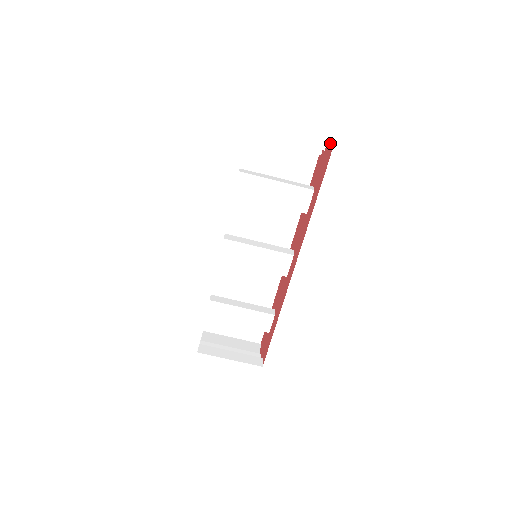
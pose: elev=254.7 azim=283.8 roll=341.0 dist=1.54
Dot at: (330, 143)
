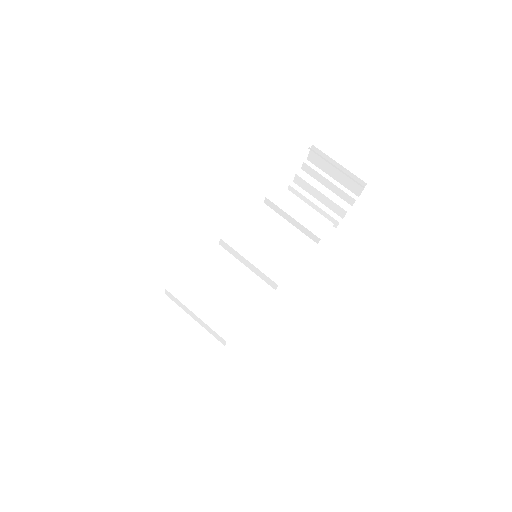
Dot at: occluded
